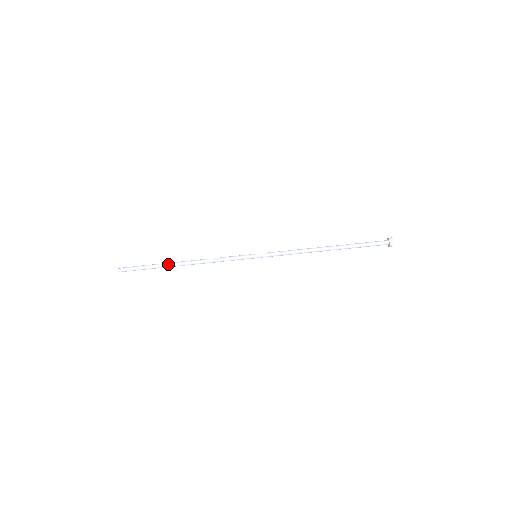
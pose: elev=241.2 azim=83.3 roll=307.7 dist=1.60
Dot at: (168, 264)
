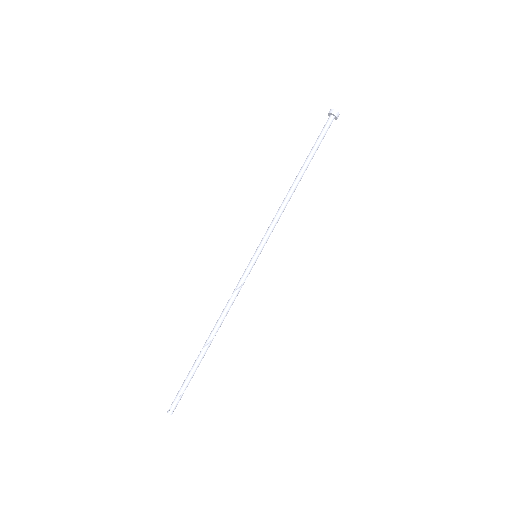
Dot at: (200, 353)
